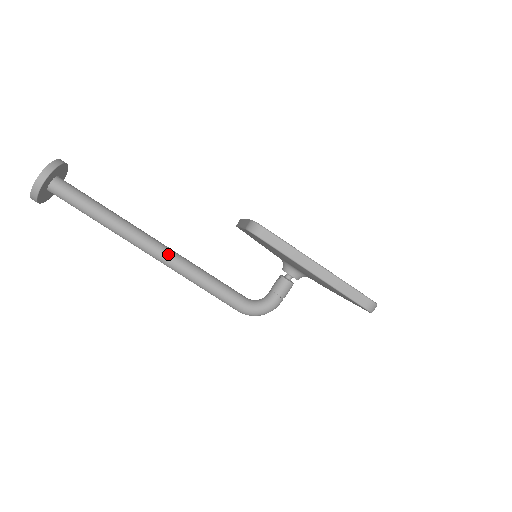
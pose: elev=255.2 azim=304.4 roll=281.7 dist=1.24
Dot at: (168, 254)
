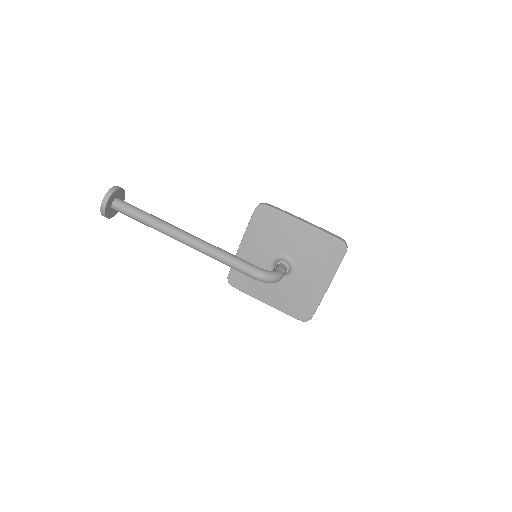
Dot at: (199, 238)
